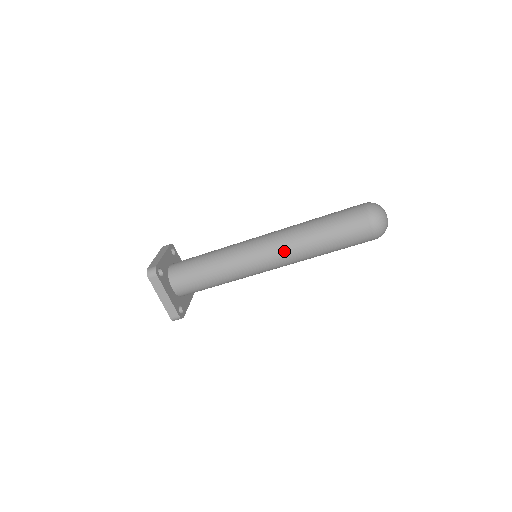
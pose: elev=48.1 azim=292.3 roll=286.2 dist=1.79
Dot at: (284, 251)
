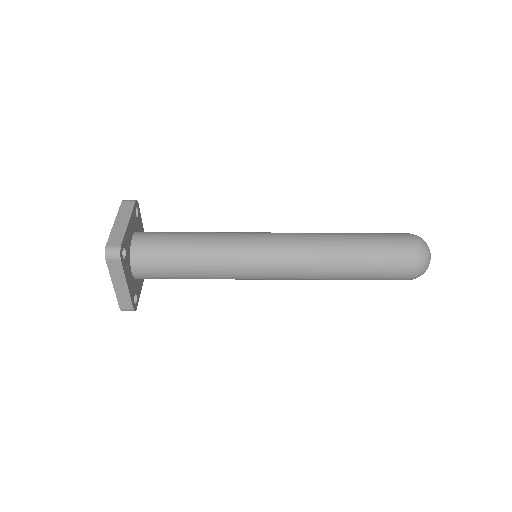
Dot at: (301, 268)
